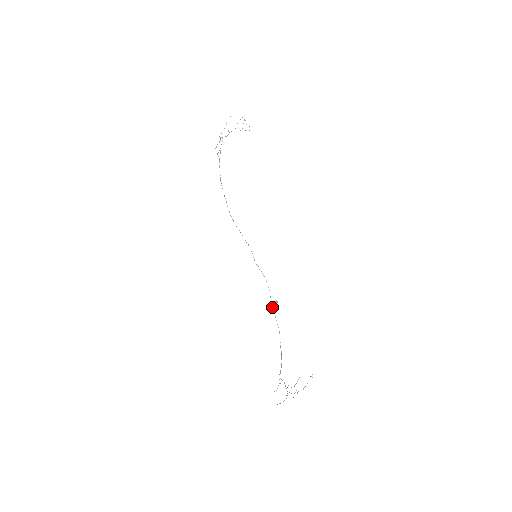
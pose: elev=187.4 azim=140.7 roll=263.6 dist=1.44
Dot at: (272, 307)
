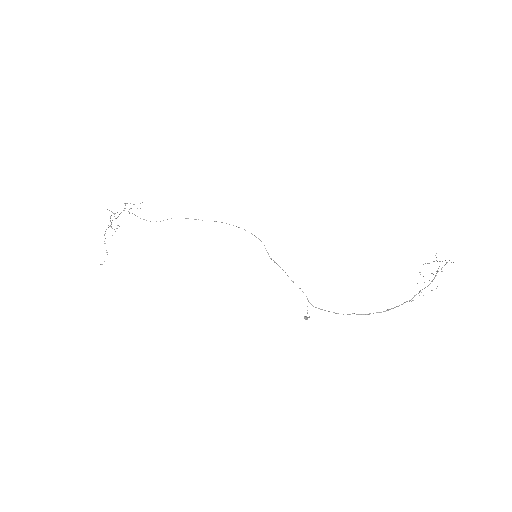
Dot at: occluded
